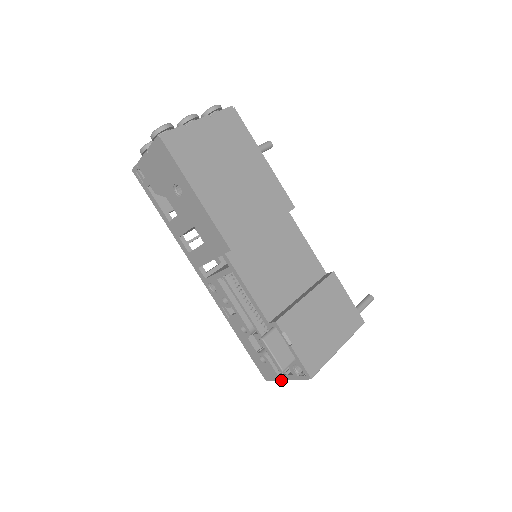
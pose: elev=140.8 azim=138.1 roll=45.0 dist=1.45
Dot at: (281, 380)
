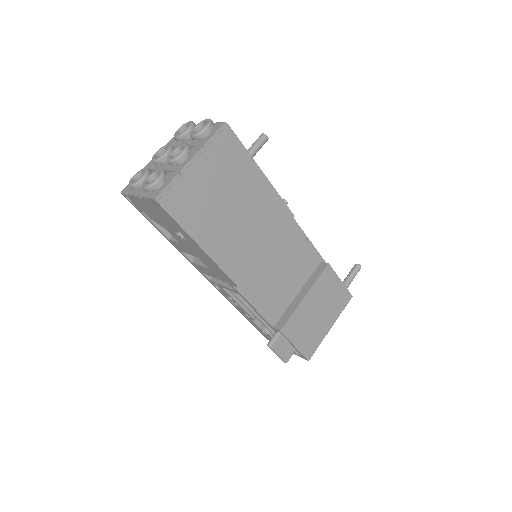
Dot at: occluded
